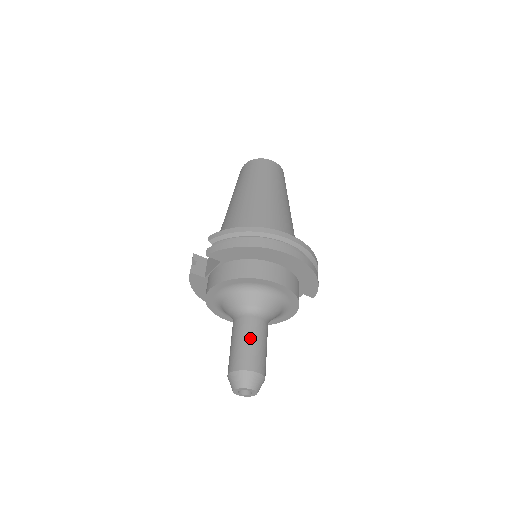
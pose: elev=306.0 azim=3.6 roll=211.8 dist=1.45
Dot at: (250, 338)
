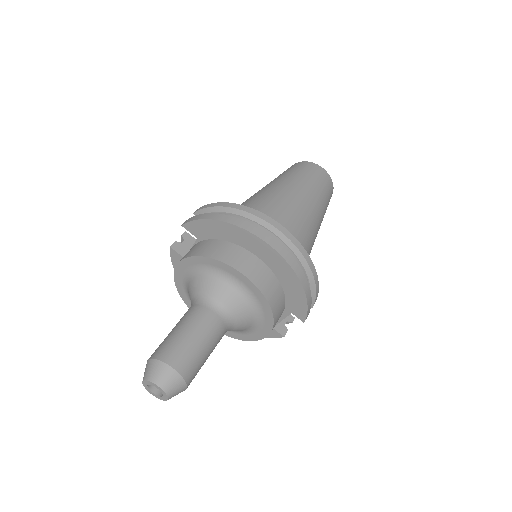
Dot at: (189, 329)
